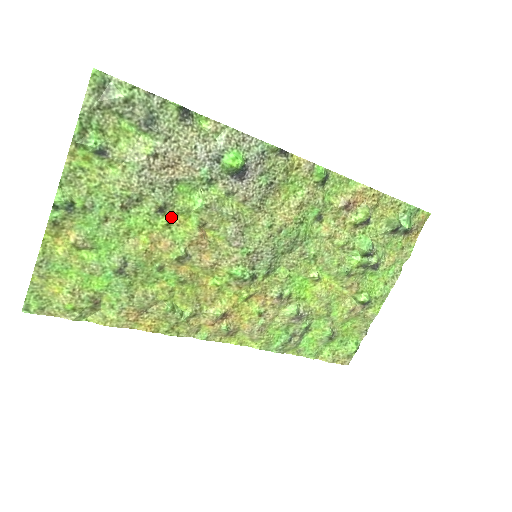
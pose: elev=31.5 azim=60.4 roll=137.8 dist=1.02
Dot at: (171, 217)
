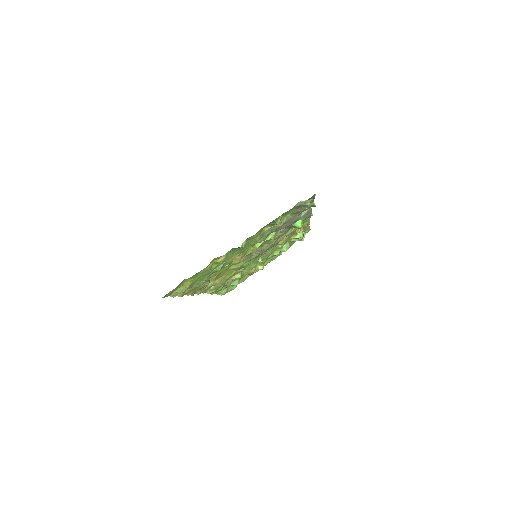
Dot at: occluded
